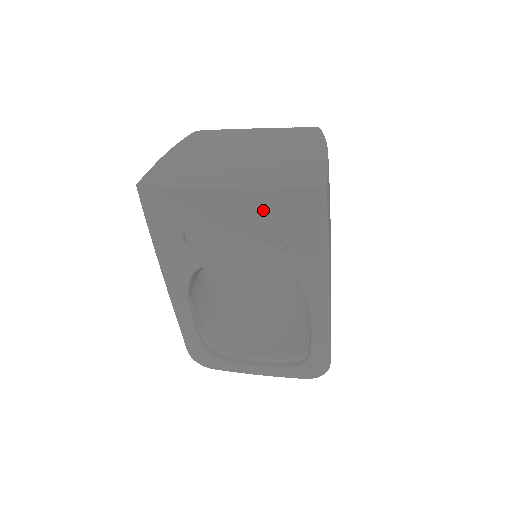
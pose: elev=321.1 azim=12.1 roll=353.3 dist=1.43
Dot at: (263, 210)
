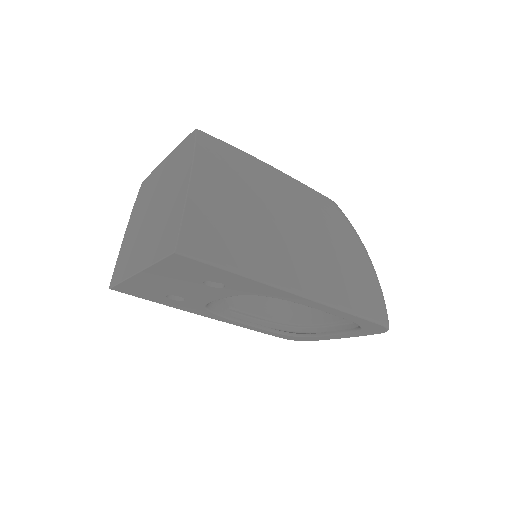
Dot at: (174, 275)
